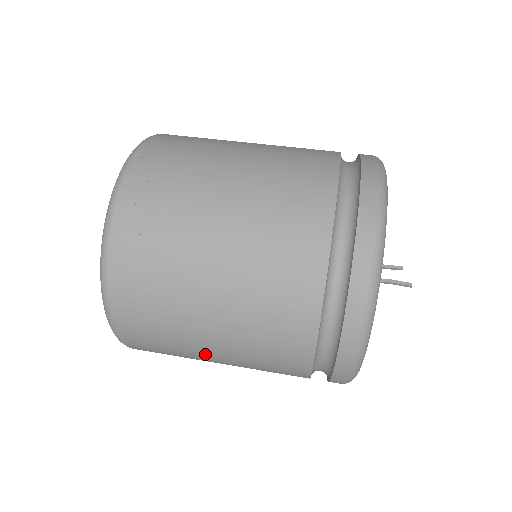
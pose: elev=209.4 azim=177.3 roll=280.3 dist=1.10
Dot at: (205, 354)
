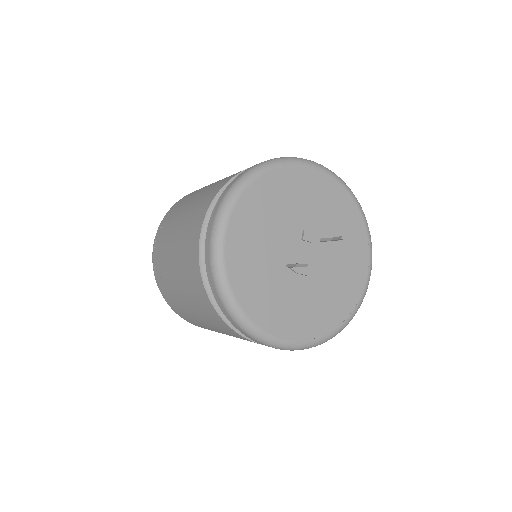
Dot at: occluded
